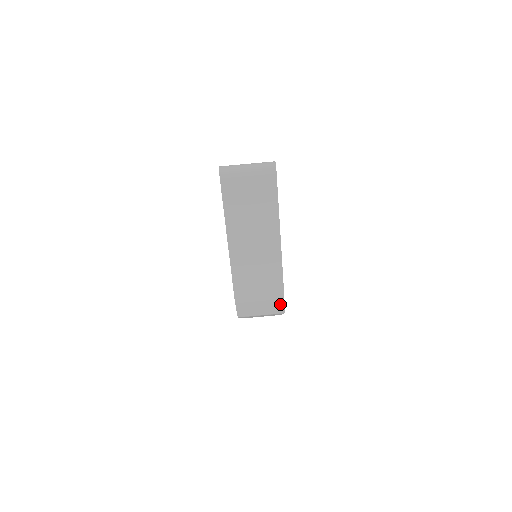
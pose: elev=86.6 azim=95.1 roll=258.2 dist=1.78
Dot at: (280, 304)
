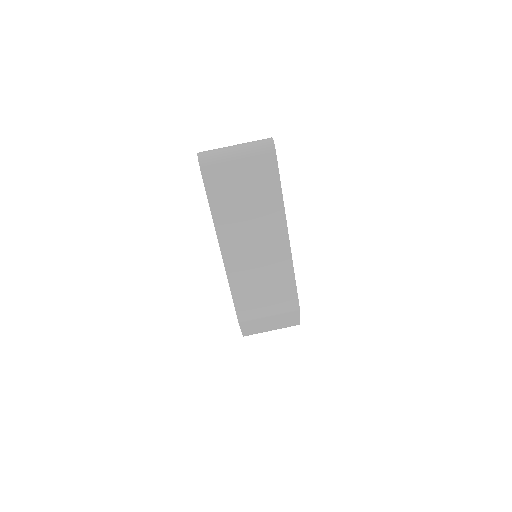
Dot at: (295, 316)
